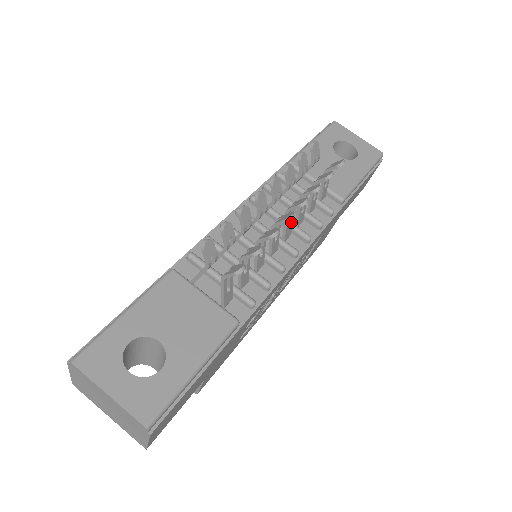
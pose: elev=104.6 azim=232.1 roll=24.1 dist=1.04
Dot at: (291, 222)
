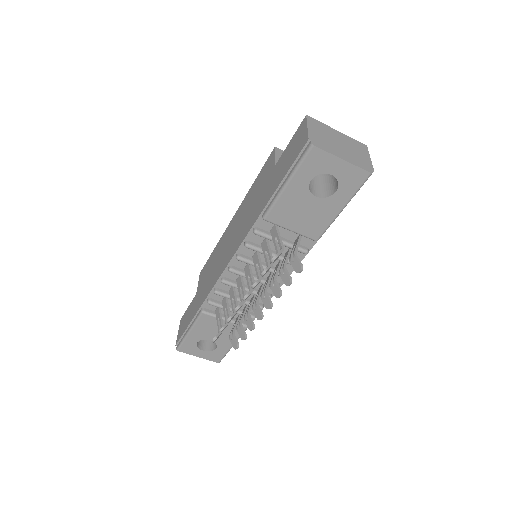
Dot at: (269, 283)
